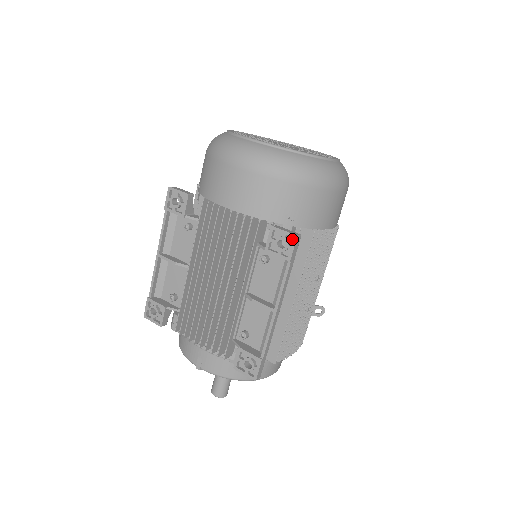
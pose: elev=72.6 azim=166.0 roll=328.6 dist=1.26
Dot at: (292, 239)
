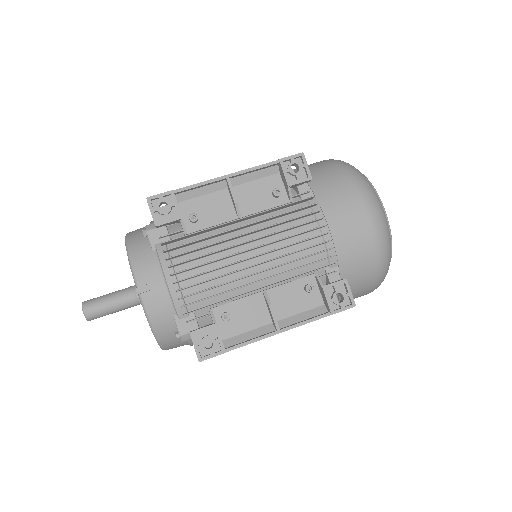
Dot at: (347, 302)
